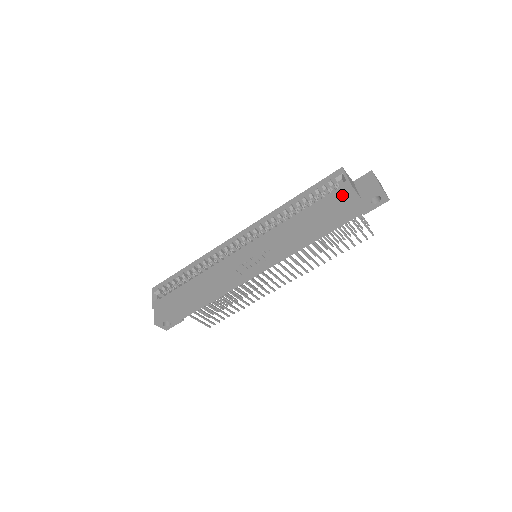
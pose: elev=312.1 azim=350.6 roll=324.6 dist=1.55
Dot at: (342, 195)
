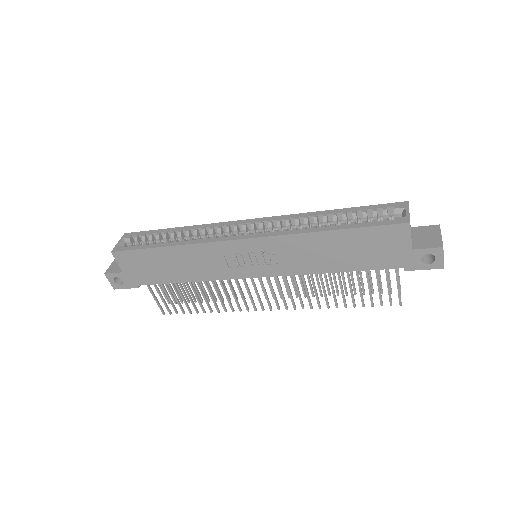
Dot at: (393, 230)
